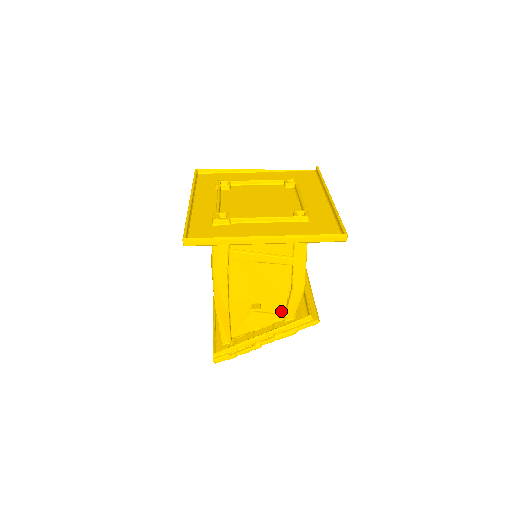
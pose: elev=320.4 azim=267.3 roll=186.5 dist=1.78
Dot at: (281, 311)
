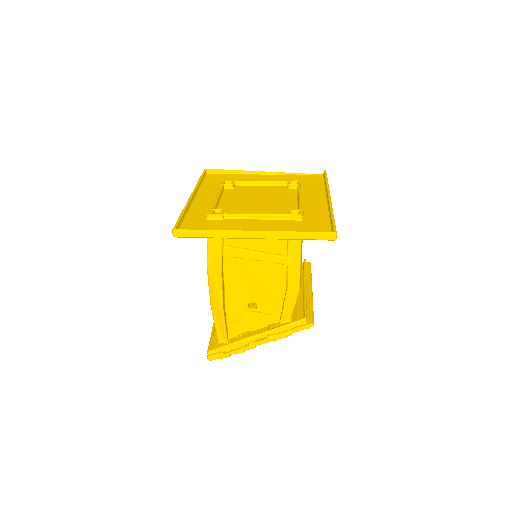
Dot at: (277, 312)
